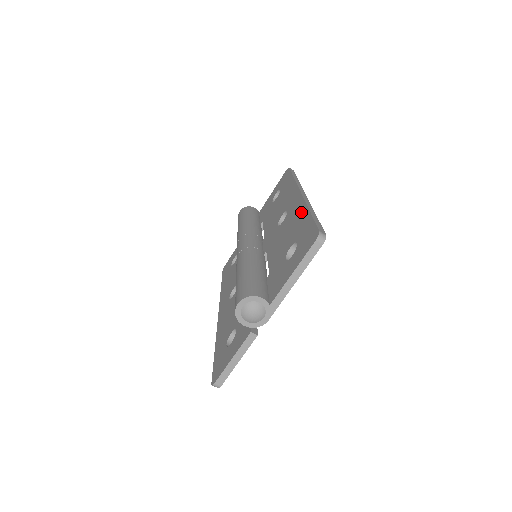
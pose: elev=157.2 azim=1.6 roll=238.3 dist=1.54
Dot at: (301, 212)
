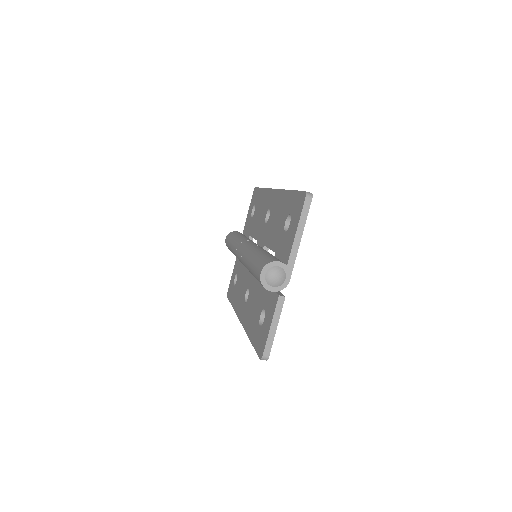
Dot at: (283, 197)
